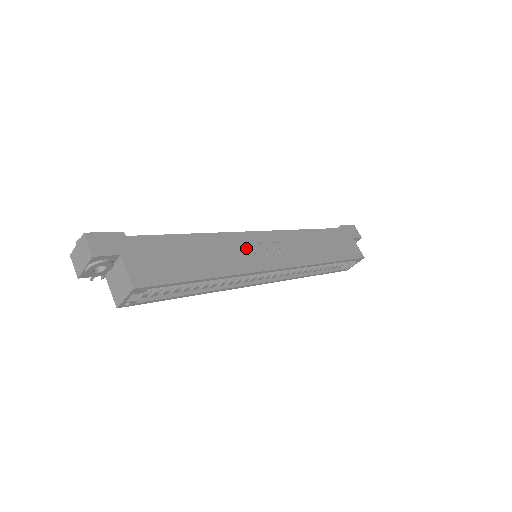
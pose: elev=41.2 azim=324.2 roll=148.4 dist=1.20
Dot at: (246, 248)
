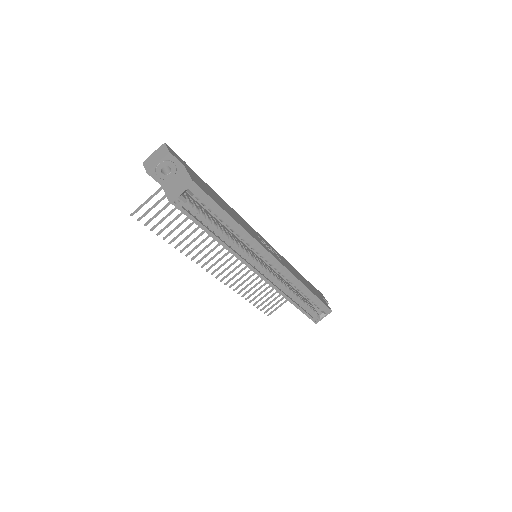
Dot at: (255, 234)
